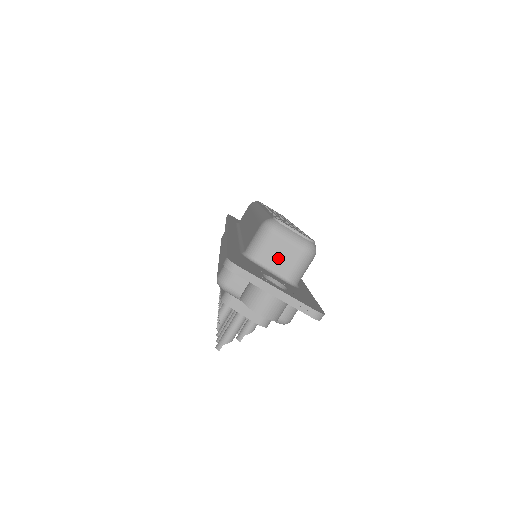
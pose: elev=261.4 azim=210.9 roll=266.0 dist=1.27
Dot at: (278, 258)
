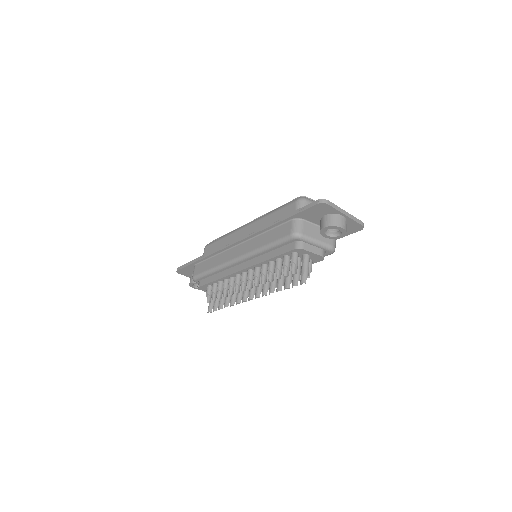
Dot at: occluded
